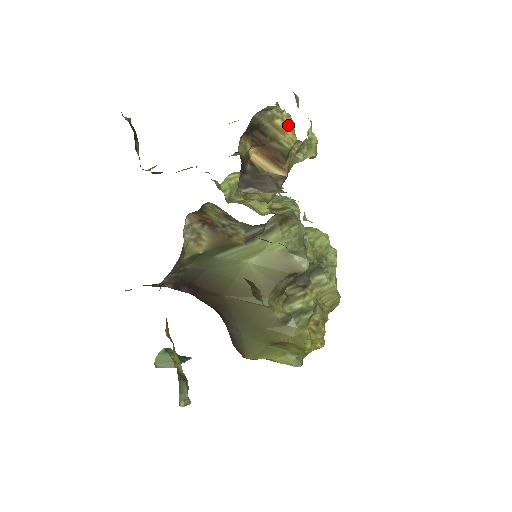
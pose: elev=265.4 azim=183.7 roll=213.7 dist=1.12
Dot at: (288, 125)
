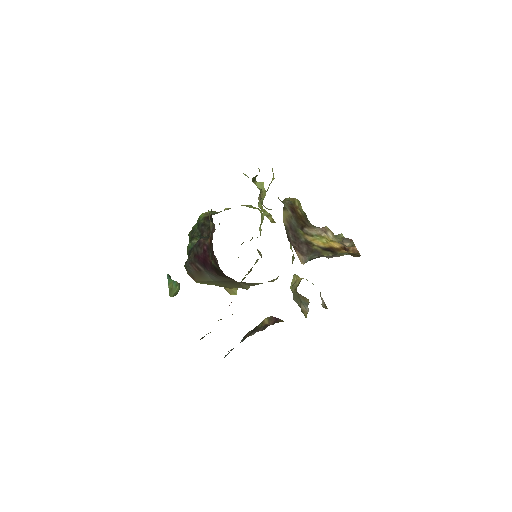
Dot at: occluded
